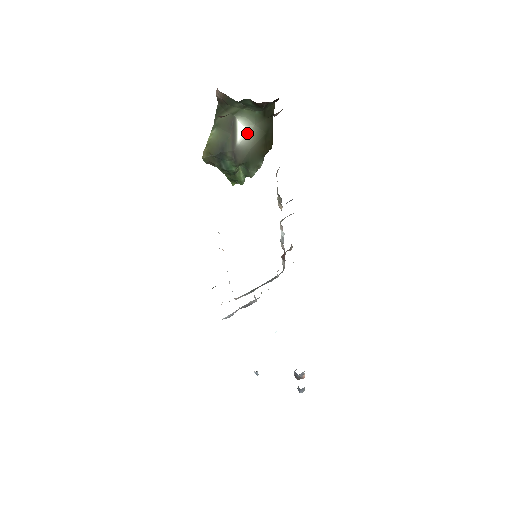
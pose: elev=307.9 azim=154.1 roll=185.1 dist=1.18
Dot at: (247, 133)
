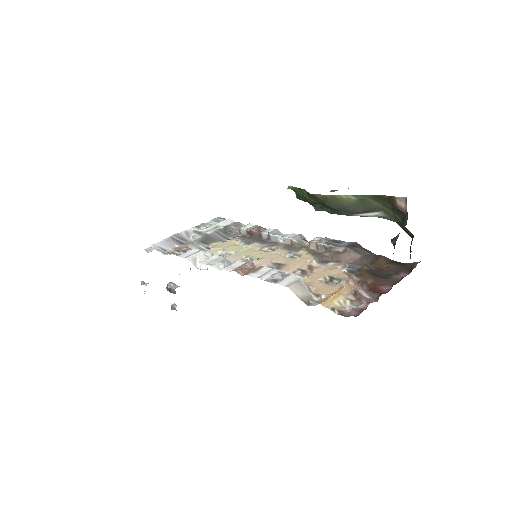
Dot at: (368, 216)
